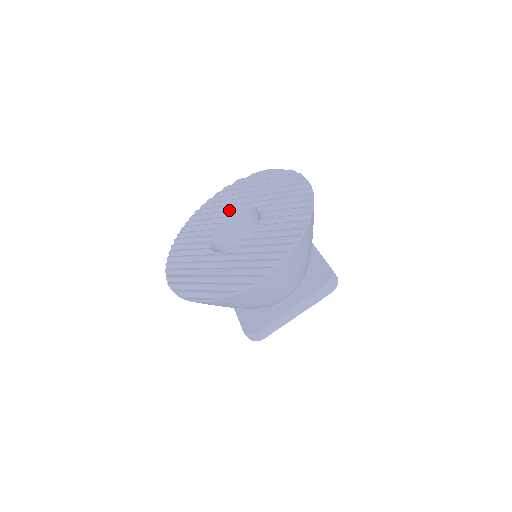
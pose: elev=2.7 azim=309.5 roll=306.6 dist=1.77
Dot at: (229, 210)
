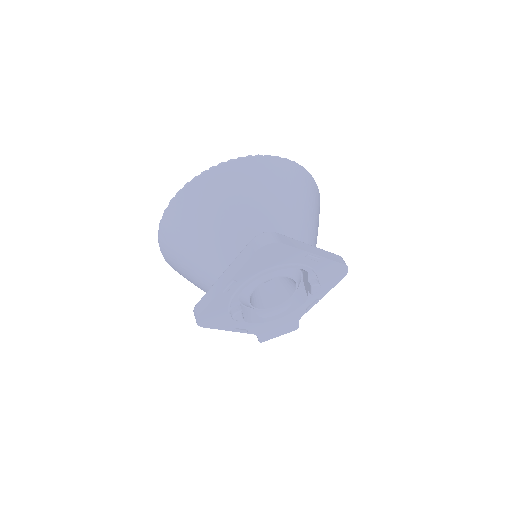
Dot at: occluded
